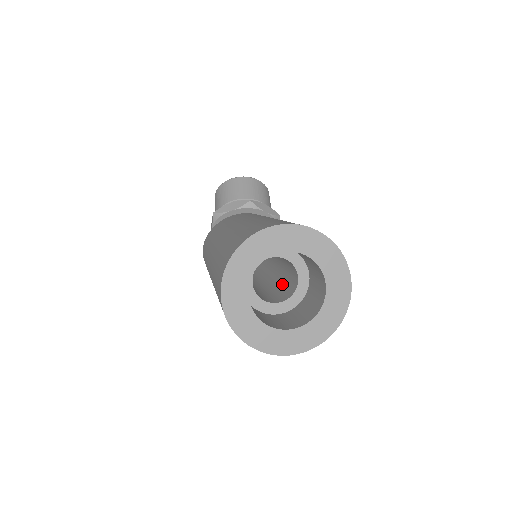
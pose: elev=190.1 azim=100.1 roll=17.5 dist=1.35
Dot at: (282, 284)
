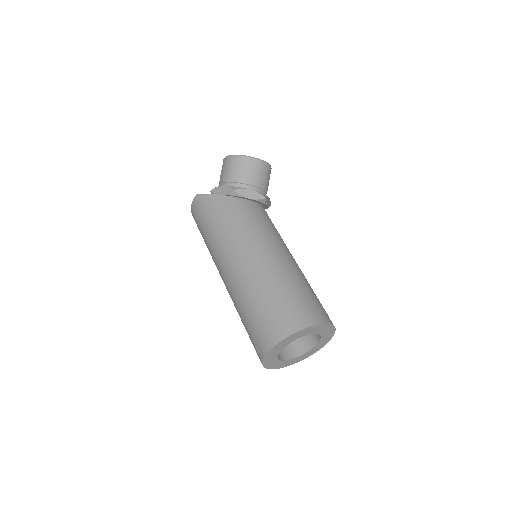
Dot at: occluded
